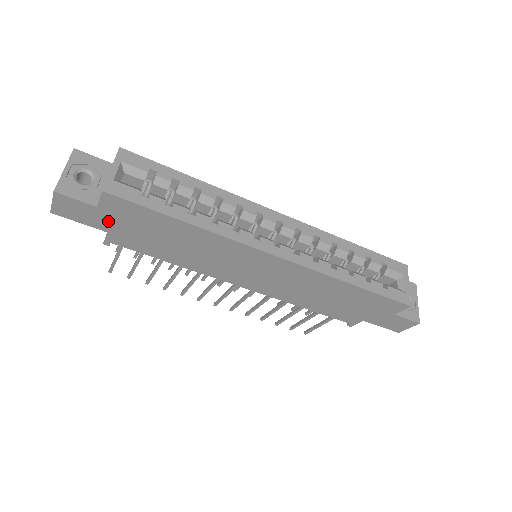
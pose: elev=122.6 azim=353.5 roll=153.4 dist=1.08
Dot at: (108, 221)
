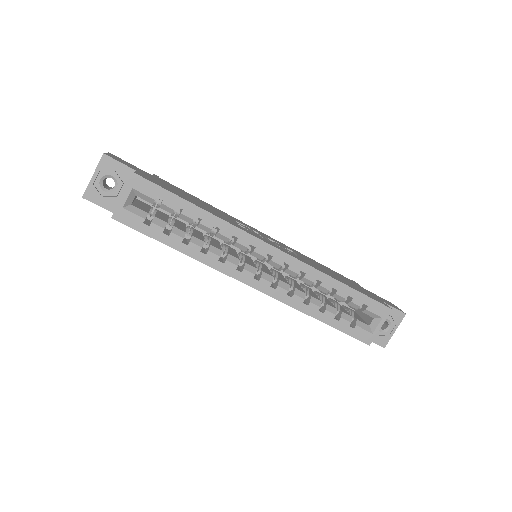
Dot at: occluded
